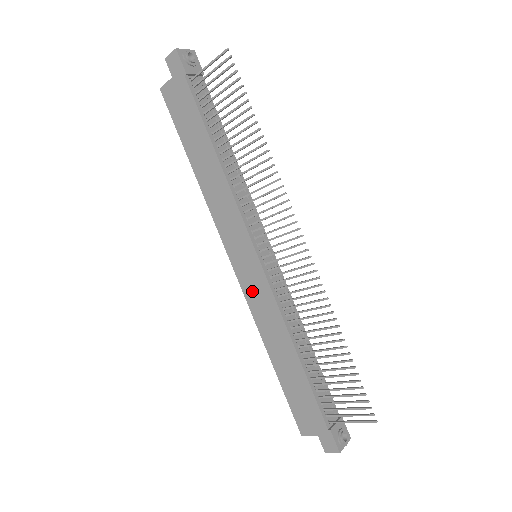
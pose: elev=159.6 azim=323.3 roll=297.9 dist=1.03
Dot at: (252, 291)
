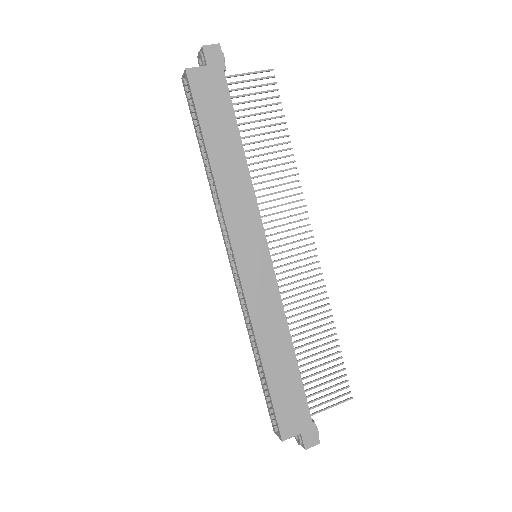
Dot at: (256, 289)
